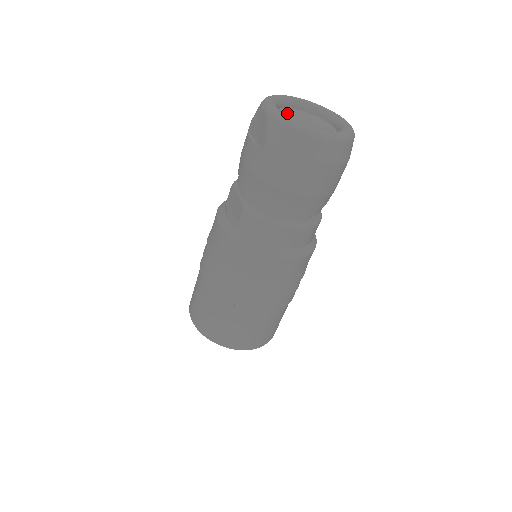
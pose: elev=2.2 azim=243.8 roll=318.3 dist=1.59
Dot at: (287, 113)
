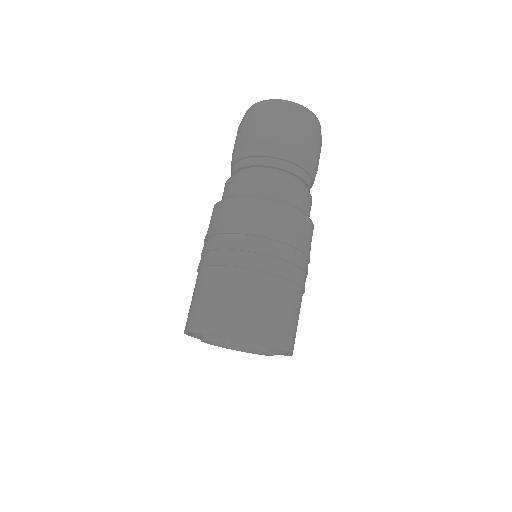
Dot at: occluded
